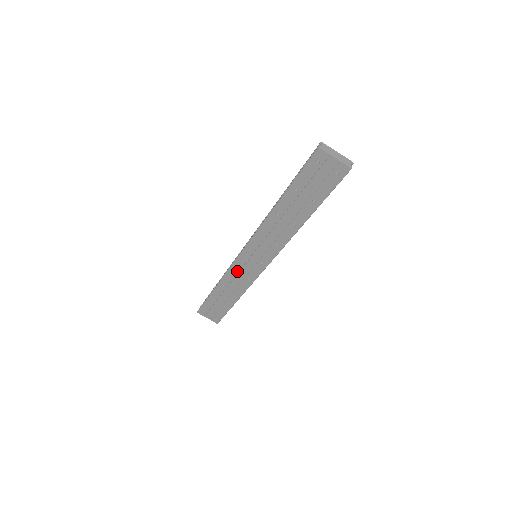
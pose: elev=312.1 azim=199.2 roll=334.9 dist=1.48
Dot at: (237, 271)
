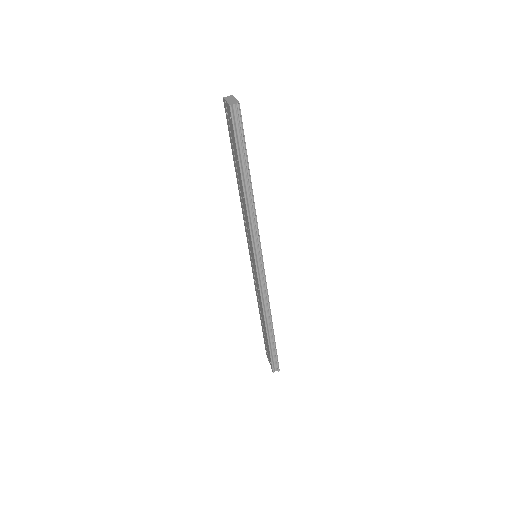
Dot at: (255, 280)
